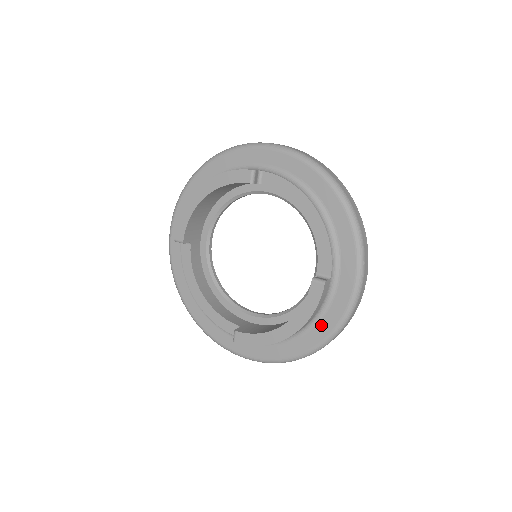
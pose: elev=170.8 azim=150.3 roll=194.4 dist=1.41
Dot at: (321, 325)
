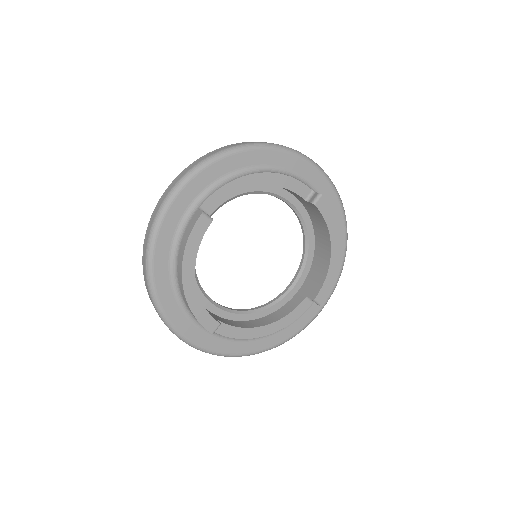
Dot at: occluded
